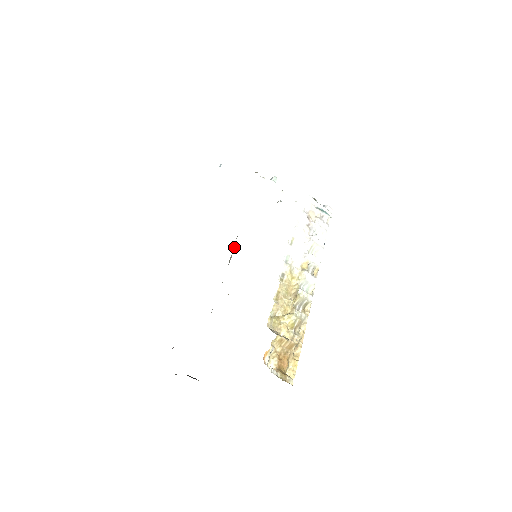
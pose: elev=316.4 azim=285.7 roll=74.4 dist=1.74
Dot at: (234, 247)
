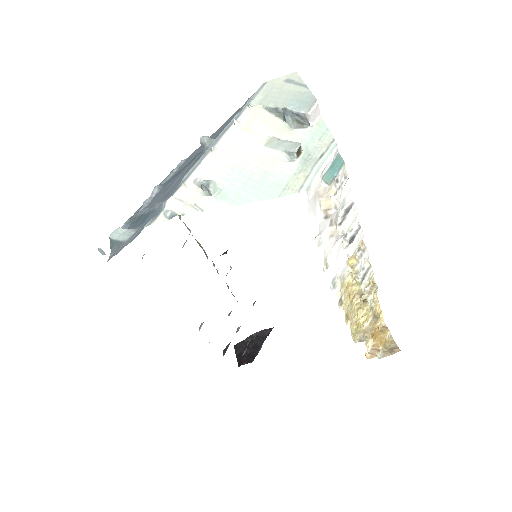
Dot at: (189, 230)
